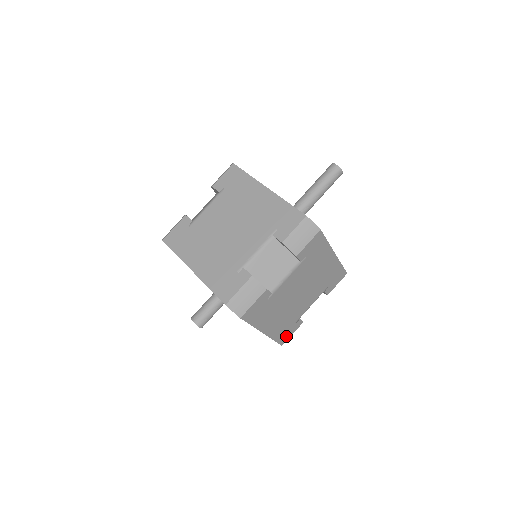
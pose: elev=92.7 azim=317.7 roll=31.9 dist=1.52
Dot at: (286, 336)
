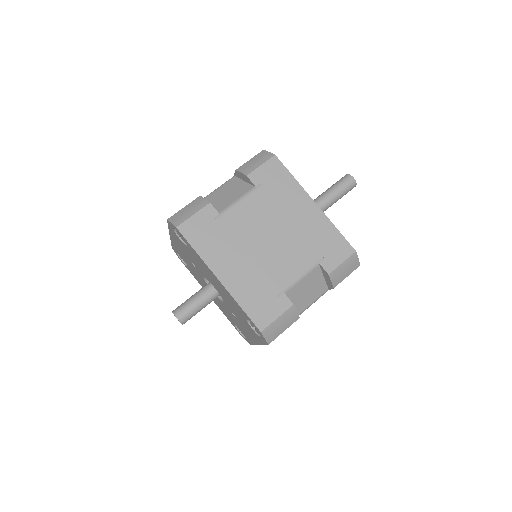
Dot at: (265, 315)
